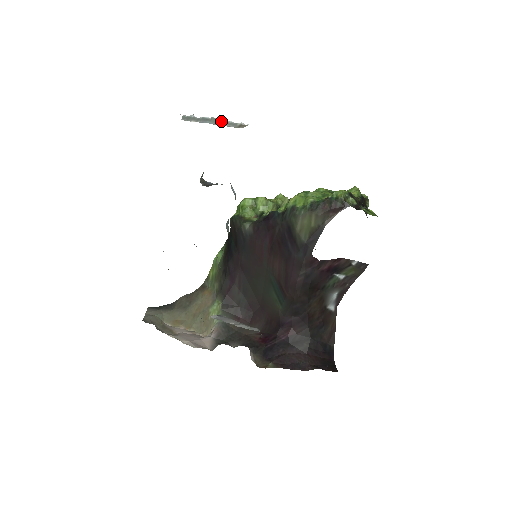
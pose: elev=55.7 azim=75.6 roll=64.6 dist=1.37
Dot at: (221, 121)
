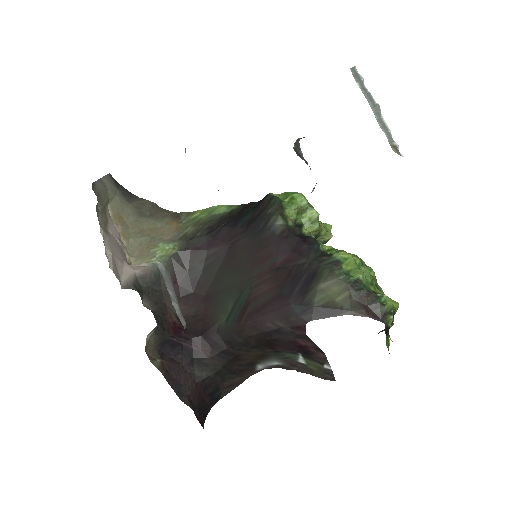
Dot at: (382, 119)
